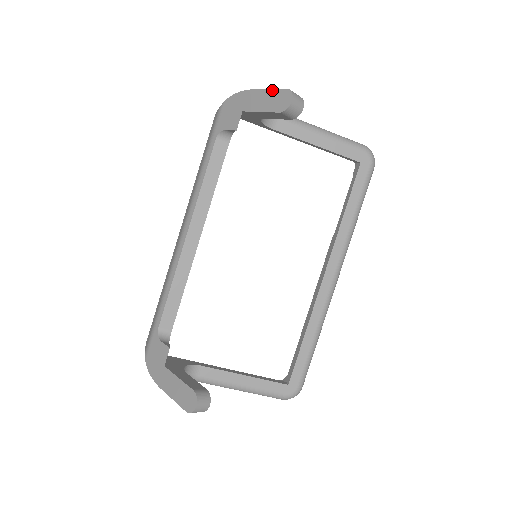
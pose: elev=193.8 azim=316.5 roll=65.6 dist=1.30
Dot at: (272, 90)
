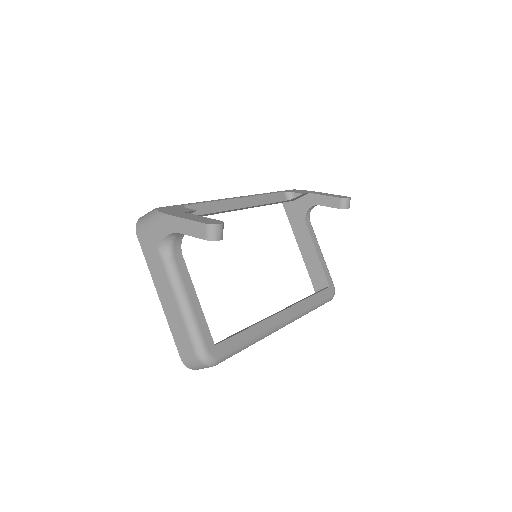
Dot at: (335, 195)
